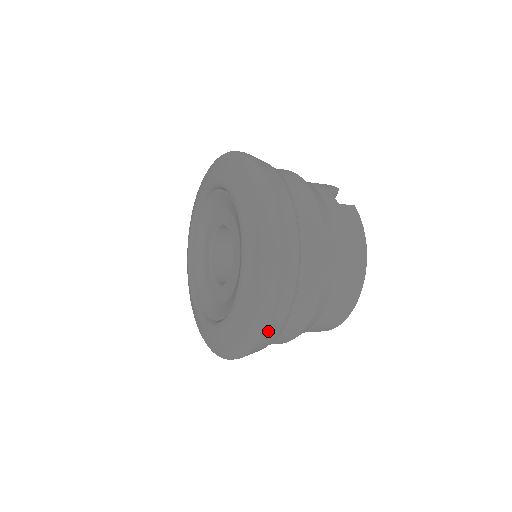
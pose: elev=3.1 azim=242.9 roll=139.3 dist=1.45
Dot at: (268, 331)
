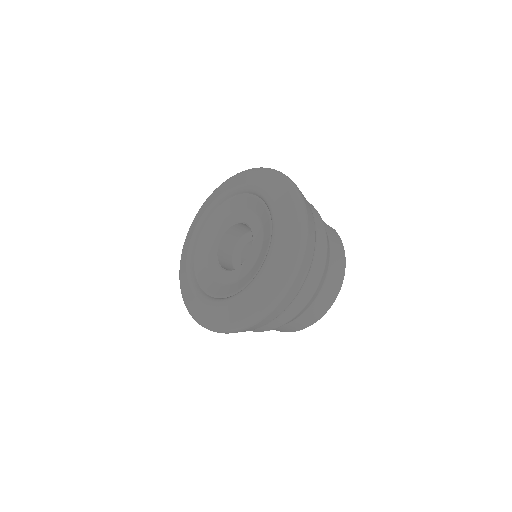
Dot at: (287, 297)
